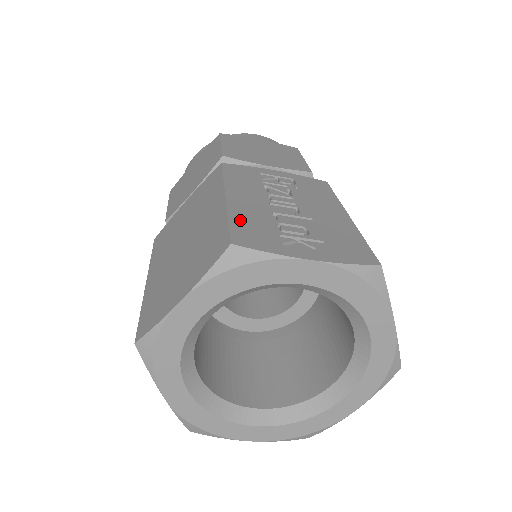
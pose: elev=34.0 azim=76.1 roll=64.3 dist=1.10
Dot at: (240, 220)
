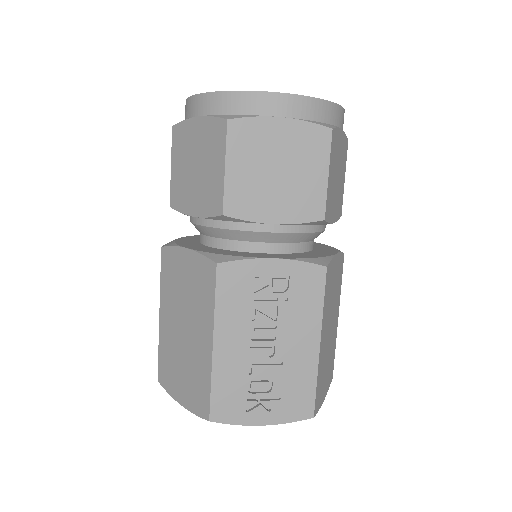
Dot at: (220, 386)
